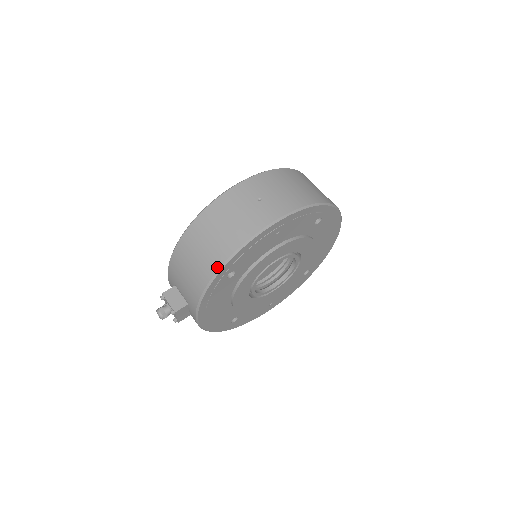
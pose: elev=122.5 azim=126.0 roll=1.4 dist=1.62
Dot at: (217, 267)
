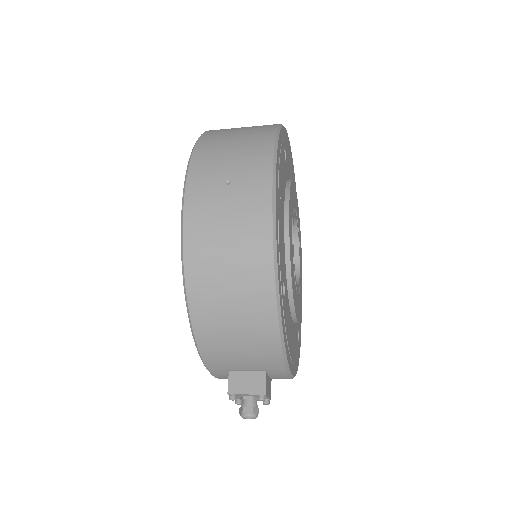
Dot at: (272, 296)
